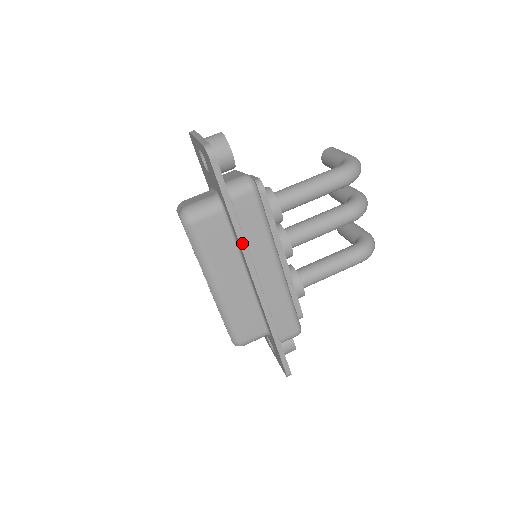
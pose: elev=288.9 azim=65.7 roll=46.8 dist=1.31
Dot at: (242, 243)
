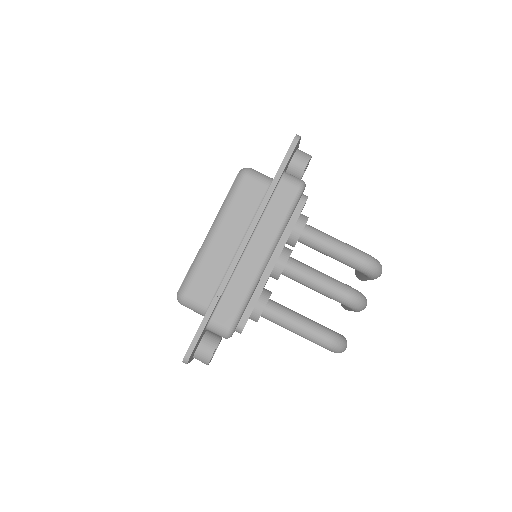
Dot at: (261, 209)
